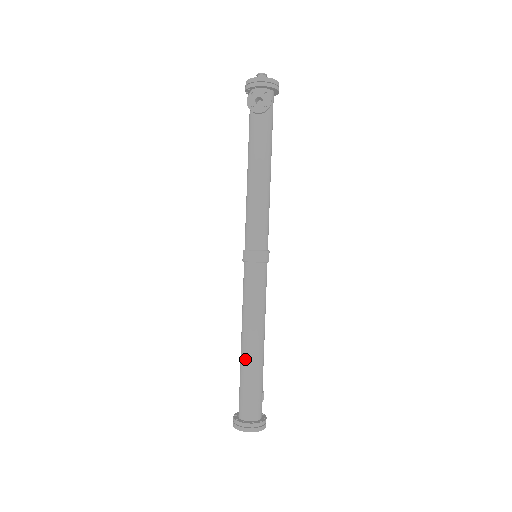
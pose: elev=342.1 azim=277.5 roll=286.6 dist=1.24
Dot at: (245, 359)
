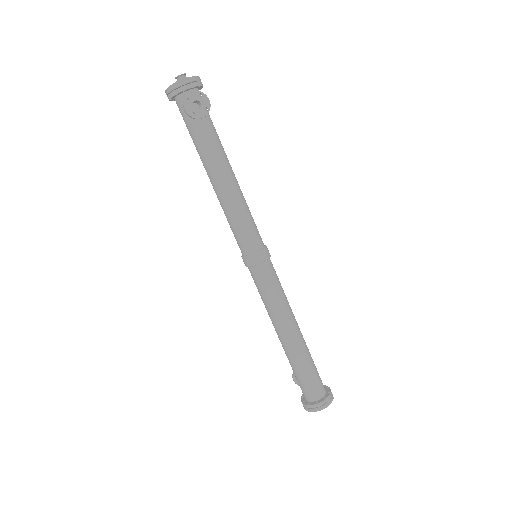
Dot at: (293, 351)
